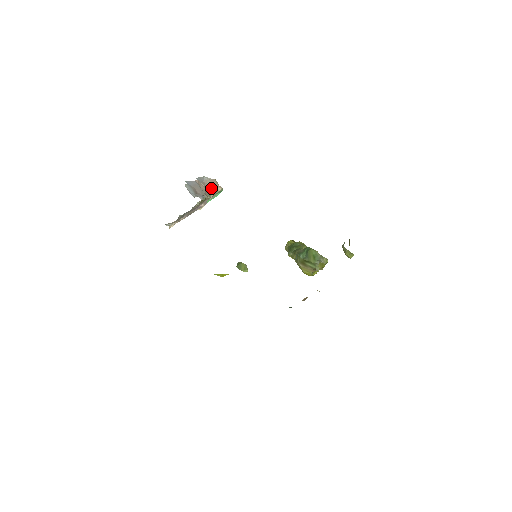
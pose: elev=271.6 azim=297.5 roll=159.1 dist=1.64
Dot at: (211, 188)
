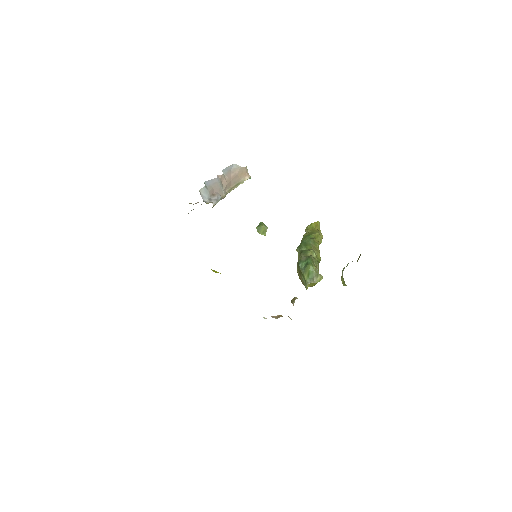
Dot at: (237, 178)
